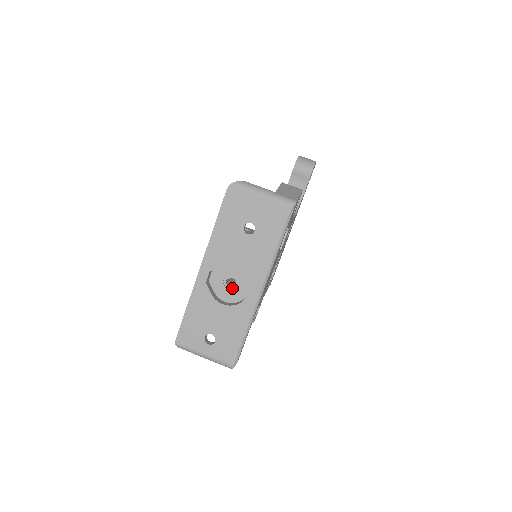
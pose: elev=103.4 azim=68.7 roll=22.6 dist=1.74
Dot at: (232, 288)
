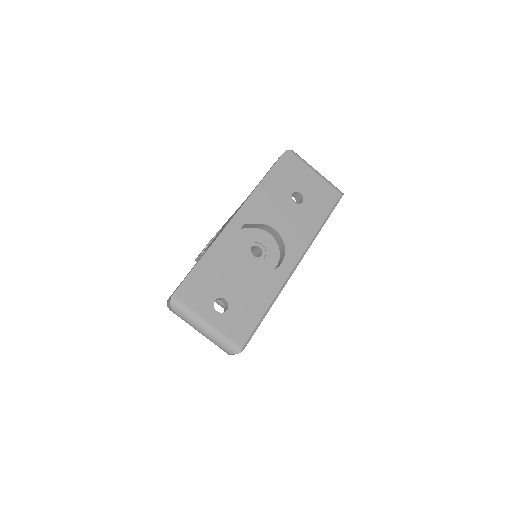
Dot at: (256, 257)
